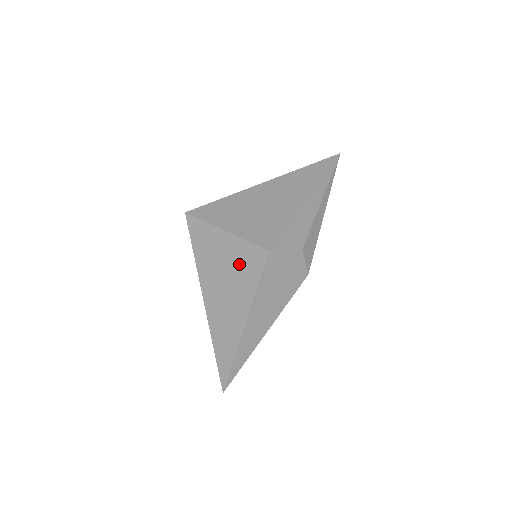
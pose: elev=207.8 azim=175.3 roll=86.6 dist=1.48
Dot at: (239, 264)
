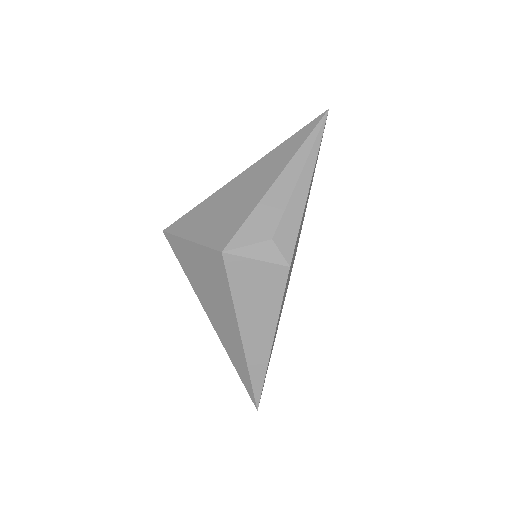
Dot at: (211, 272)
